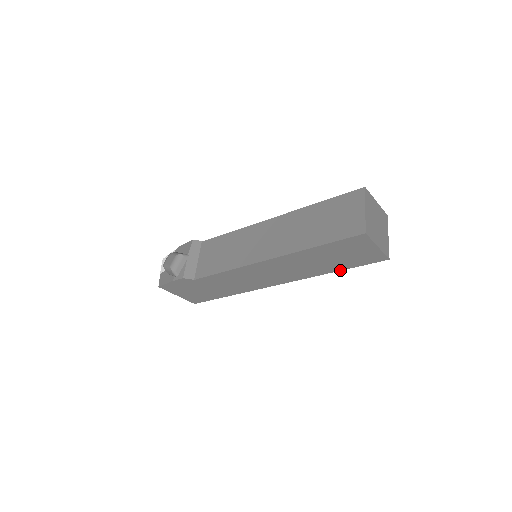
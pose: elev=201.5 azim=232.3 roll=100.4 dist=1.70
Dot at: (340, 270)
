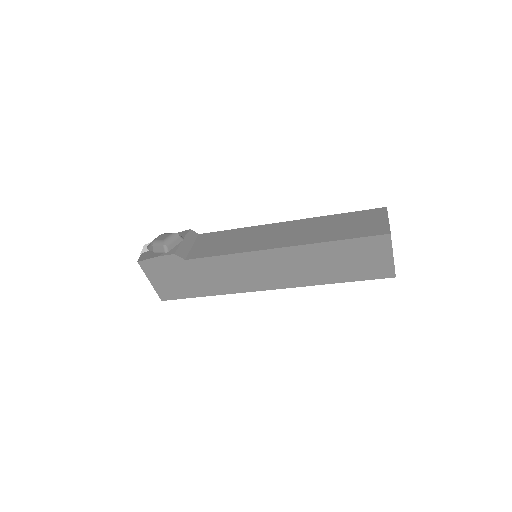
Dot at: (343, 282)
